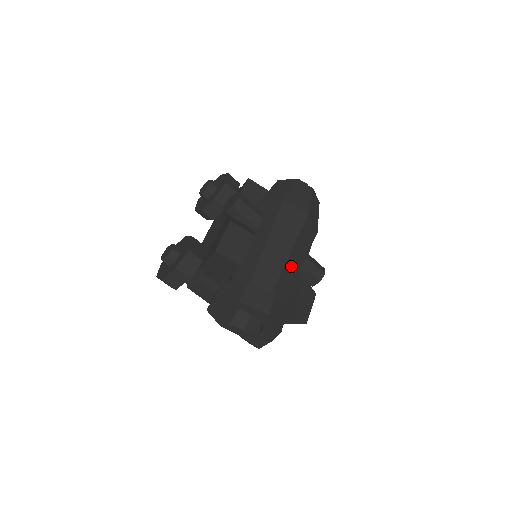
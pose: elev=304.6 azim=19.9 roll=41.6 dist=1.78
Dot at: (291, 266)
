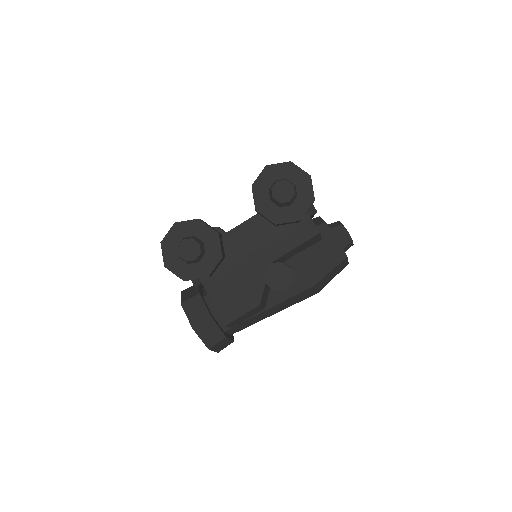
Dot at: occluded
